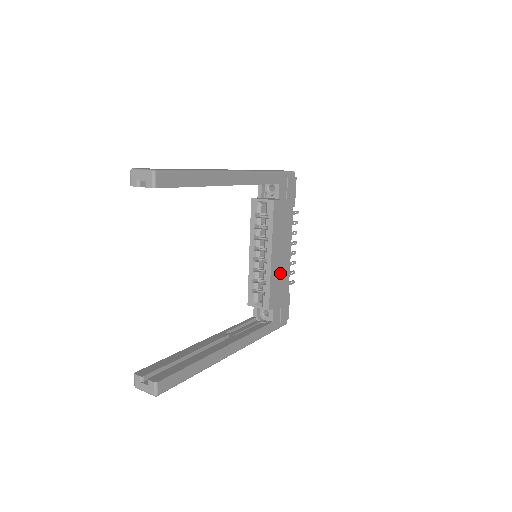
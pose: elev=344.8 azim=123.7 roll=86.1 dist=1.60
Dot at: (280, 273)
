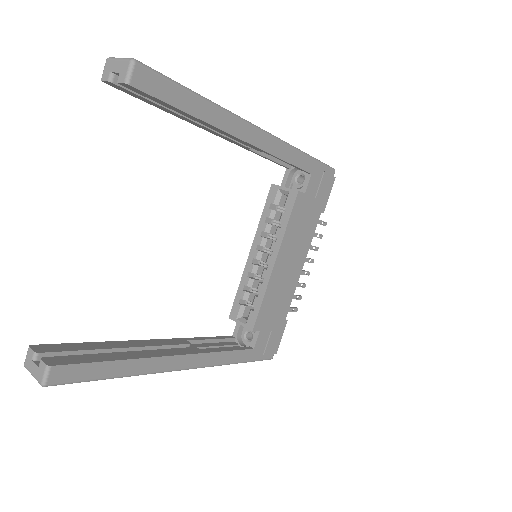
Dot at: (281, 289)
